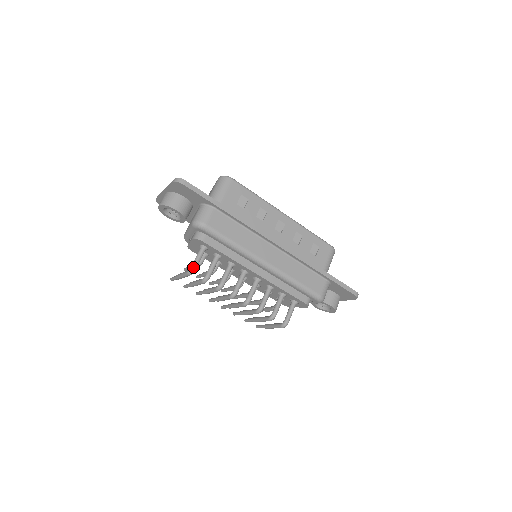
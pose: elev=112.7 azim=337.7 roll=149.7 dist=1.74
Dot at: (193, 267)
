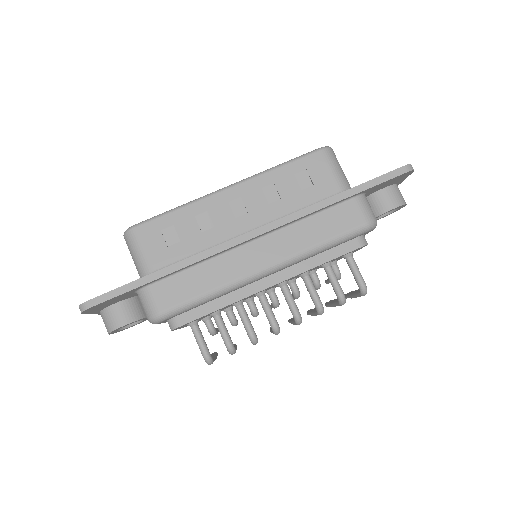
Dot at: (204, 356)
